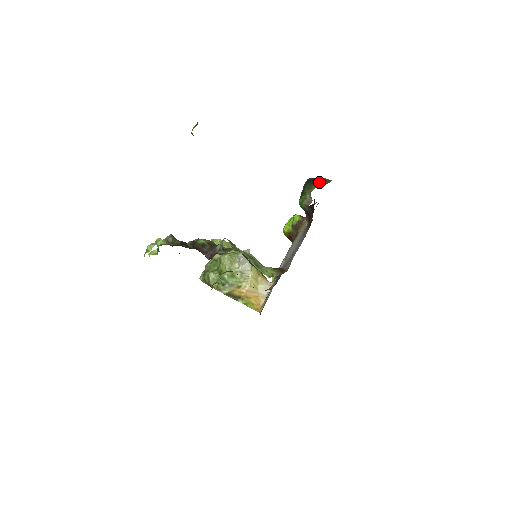
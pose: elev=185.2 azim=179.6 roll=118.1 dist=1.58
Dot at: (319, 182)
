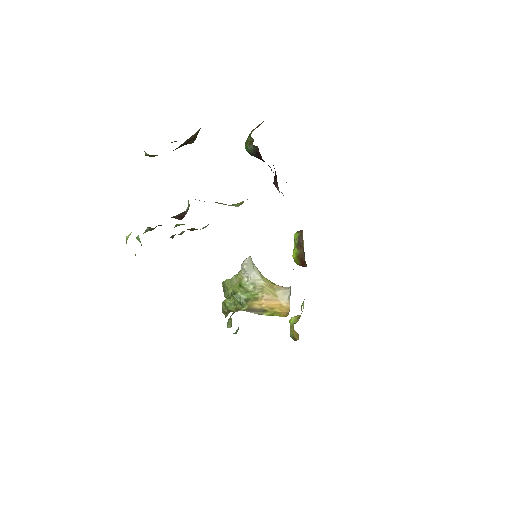
Dot at: (255, 128)
